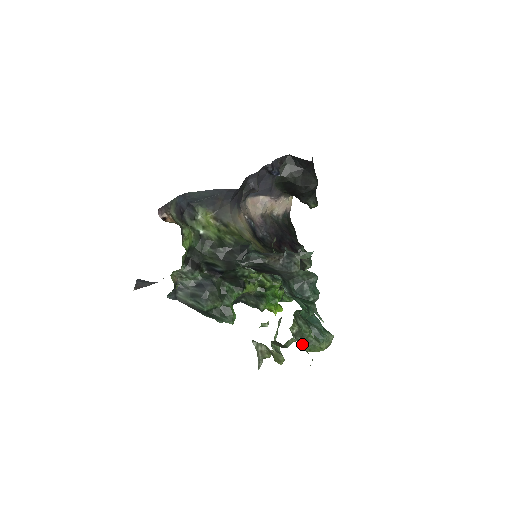
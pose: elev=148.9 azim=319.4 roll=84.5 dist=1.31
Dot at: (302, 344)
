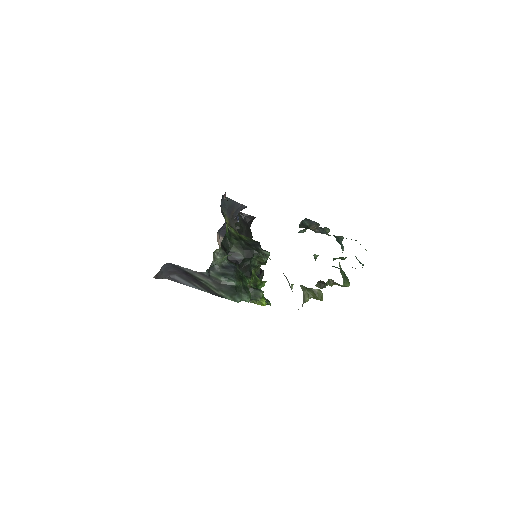
Dot at: (343, 277)
